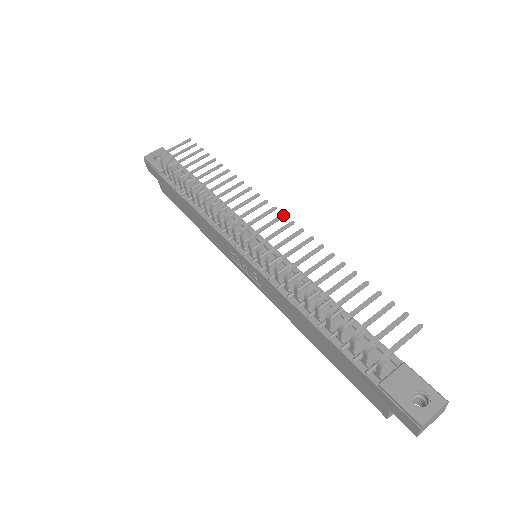
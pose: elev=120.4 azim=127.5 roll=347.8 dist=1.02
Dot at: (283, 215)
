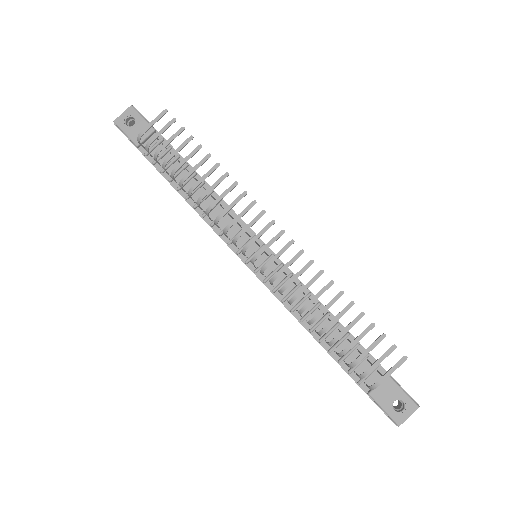
Dot at: (283, 232)
